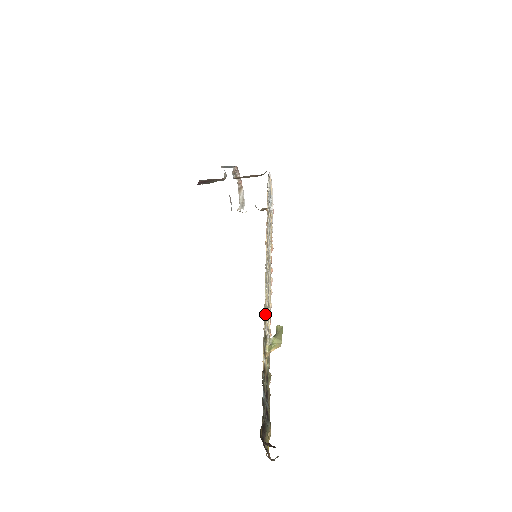
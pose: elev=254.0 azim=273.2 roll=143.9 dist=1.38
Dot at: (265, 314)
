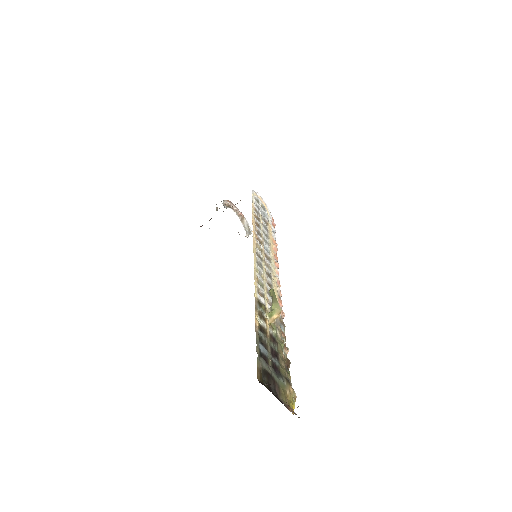
Dot at: (259, 288)
